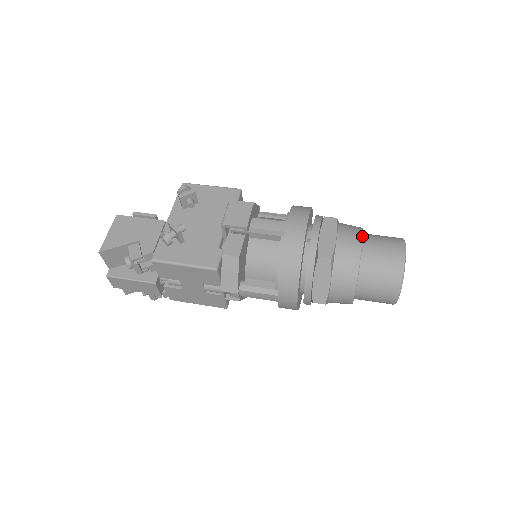
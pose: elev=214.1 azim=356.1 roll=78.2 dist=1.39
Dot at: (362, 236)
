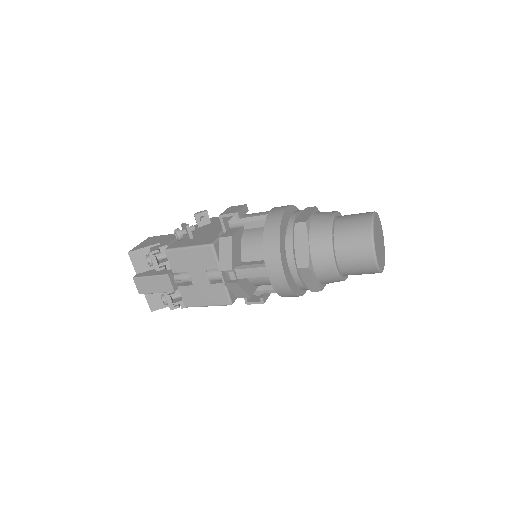
Dot at: (336, 211)
